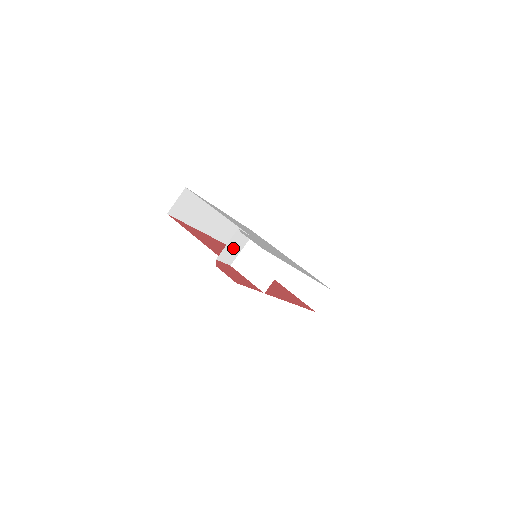
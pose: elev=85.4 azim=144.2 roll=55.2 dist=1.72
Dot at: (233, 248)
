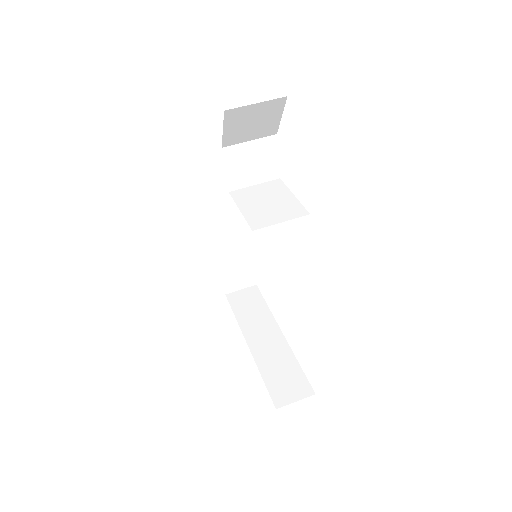
Dot at: (251, 163)
